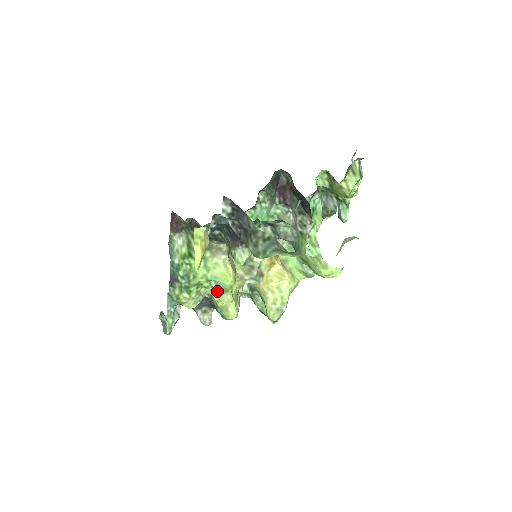
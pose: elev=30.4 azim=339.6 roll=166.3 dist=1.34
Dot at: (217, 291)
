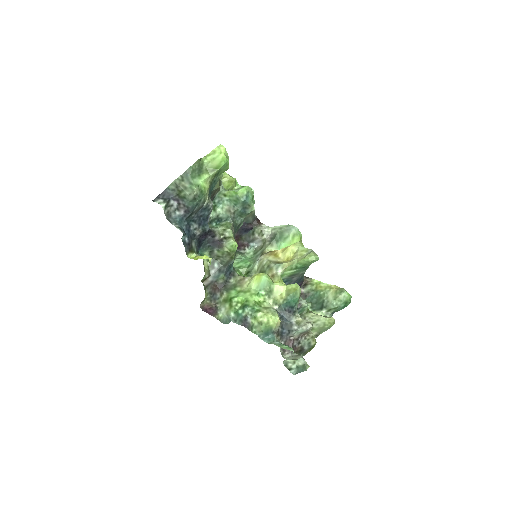
Dot at: (270, 292)
